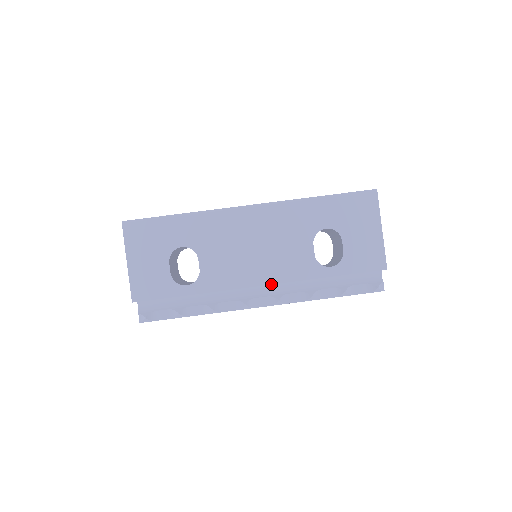
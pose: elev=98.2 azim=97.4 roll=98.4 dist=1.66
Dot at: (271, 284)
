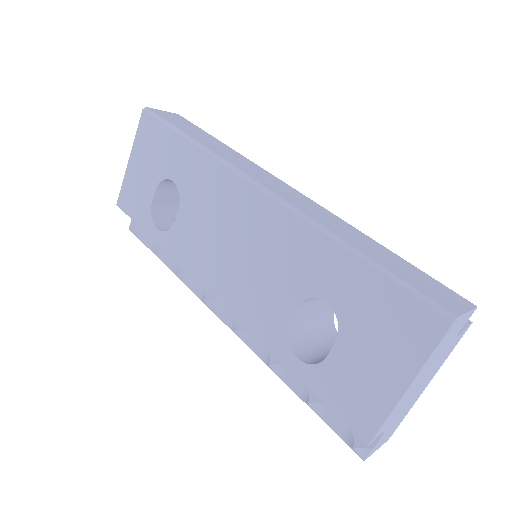
Dot at: (223, 306)
